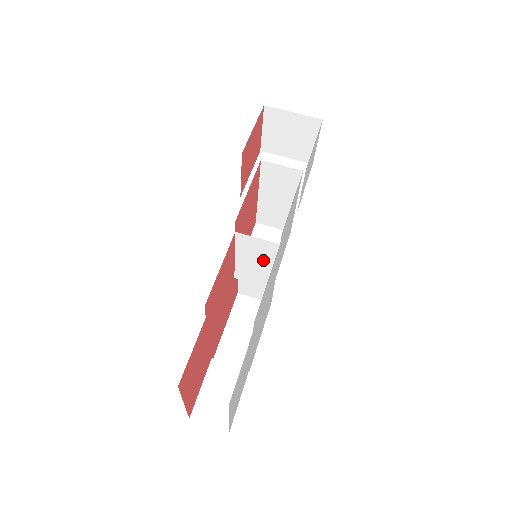
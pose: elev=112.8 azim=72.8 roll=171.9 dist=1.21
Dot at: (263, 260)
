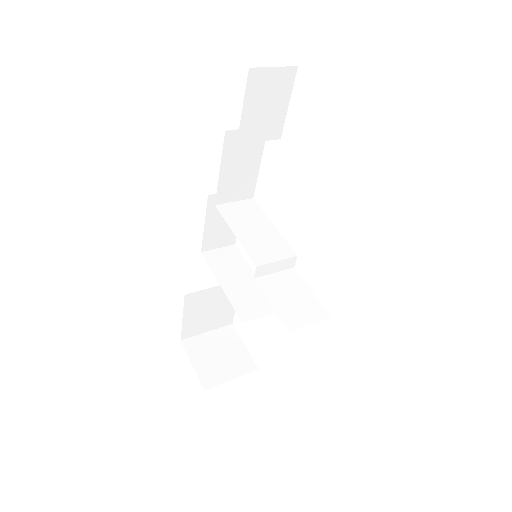
Dot at: (257, 223)
